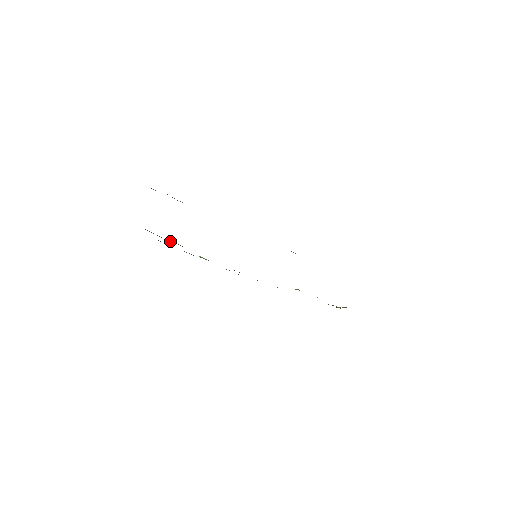
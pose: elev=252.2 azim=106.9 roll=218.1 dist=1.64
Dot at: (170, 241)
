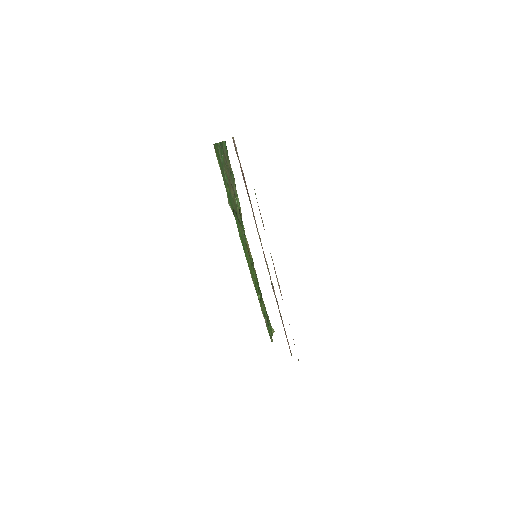
Dot at: (225, 173)
